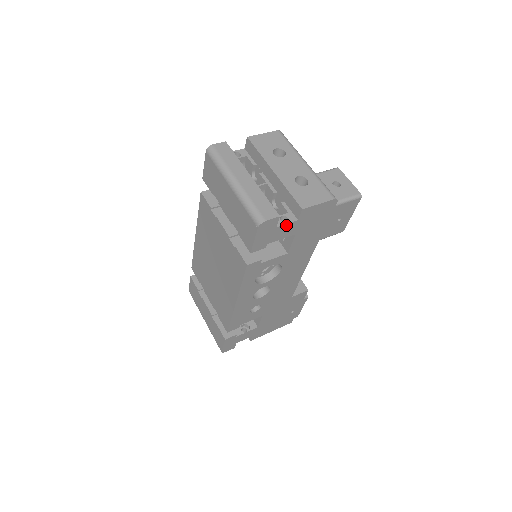
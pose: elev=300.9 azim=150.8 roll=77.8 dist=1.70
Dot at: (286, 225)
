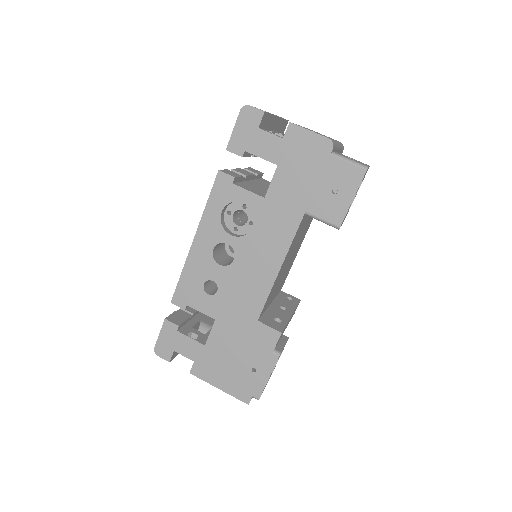
Dot at: (269, 136)
